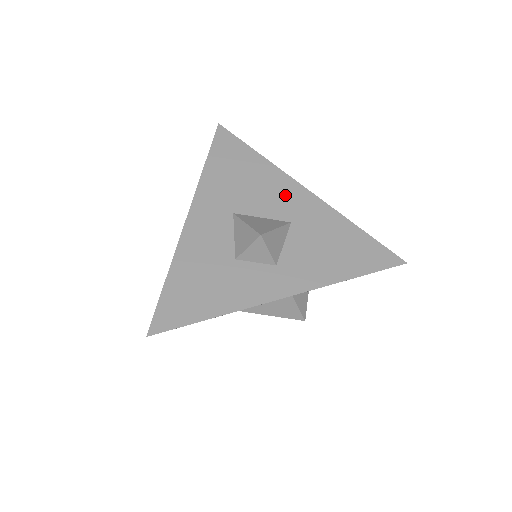
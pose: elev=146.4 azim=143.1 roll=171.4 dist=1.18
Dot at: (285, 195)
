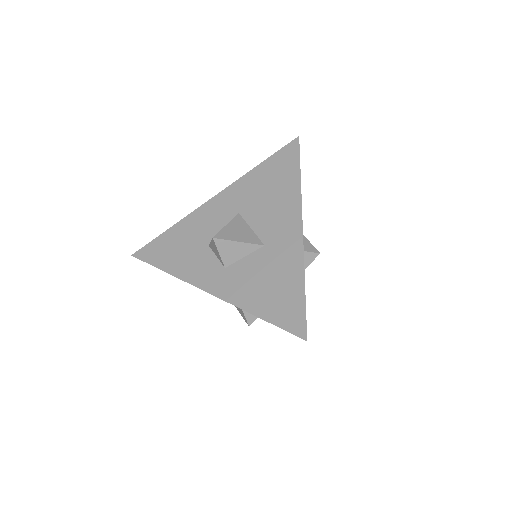
Dot at: (283, 222)
